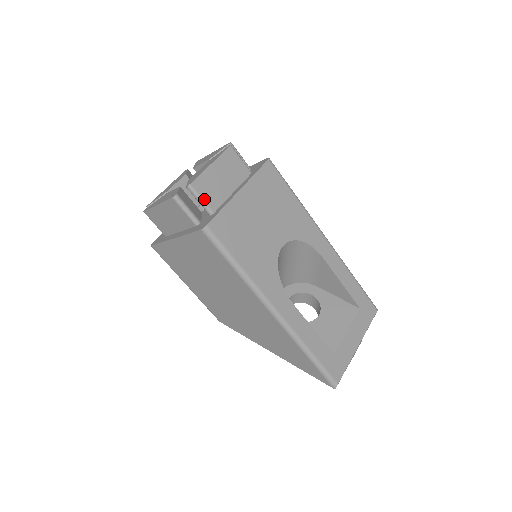
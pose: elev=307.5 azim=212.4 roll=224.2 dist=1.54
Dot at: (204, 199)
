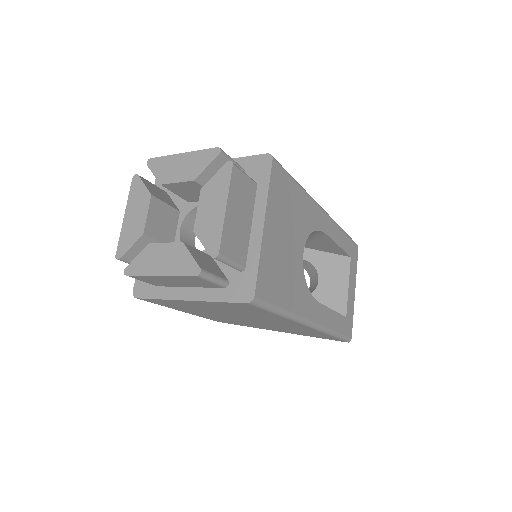
Dot at: (234, 260)
